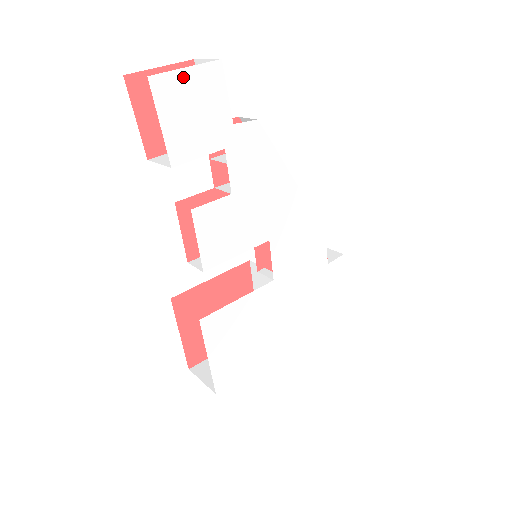
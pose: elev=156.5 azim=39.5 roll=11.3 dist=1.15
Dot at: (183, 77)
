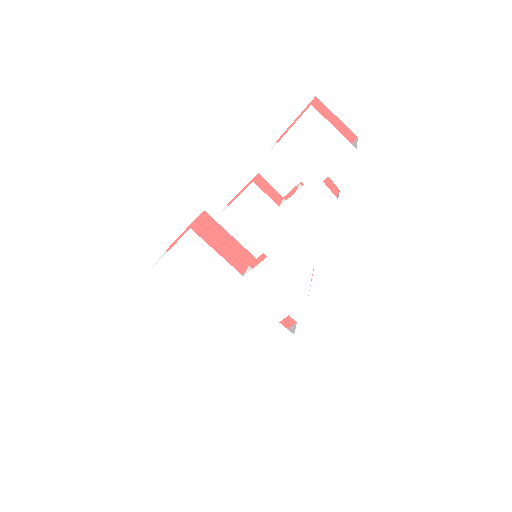
Dot at: (327, 128)
